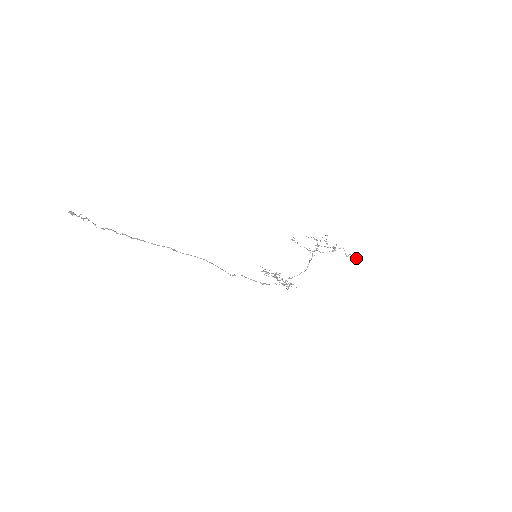
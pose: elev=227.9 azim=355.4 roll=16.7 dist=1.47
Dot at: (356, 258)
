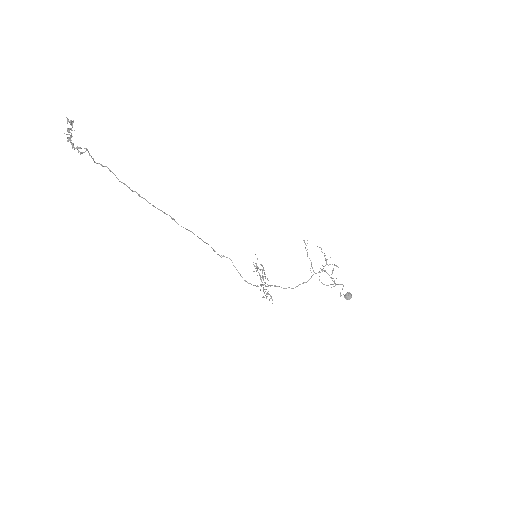
Dot at: (347, 299)
